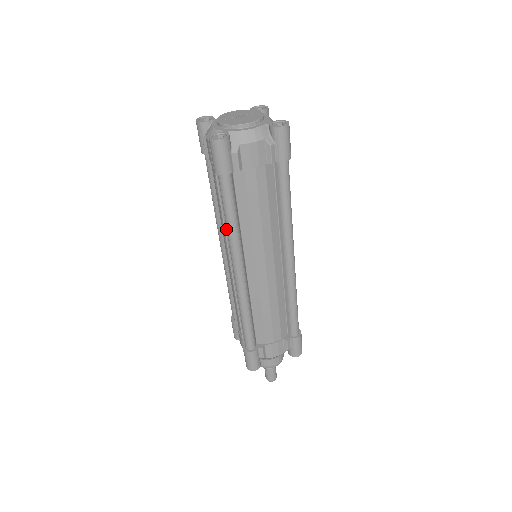
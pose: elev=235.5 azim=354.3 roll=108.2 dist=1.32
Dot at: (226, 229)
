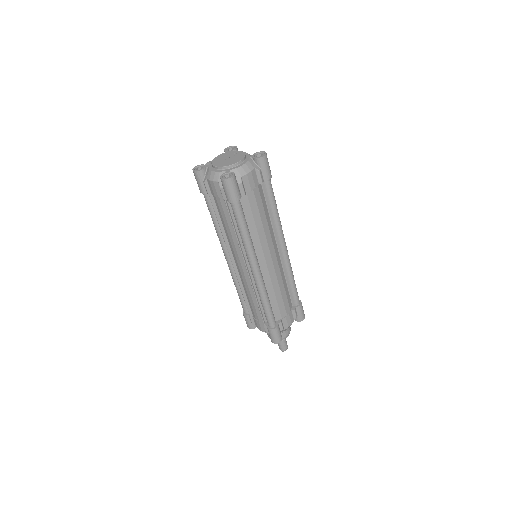
Dot at: (238, 242)
